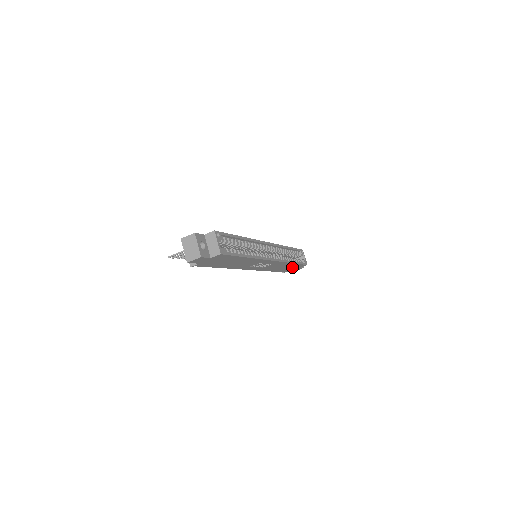
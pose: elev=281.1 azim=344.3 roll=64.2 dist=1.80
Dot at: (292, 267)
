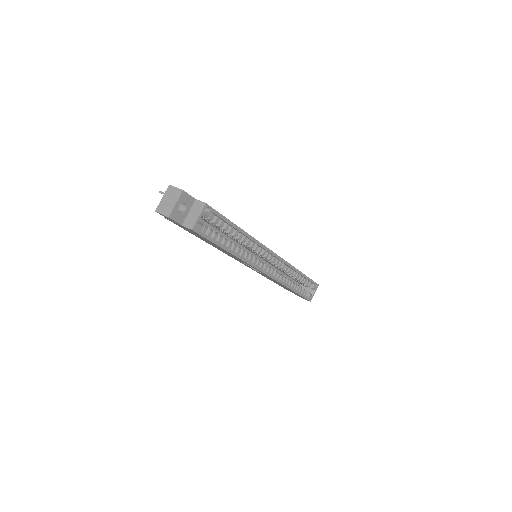
Dot at: occluded
